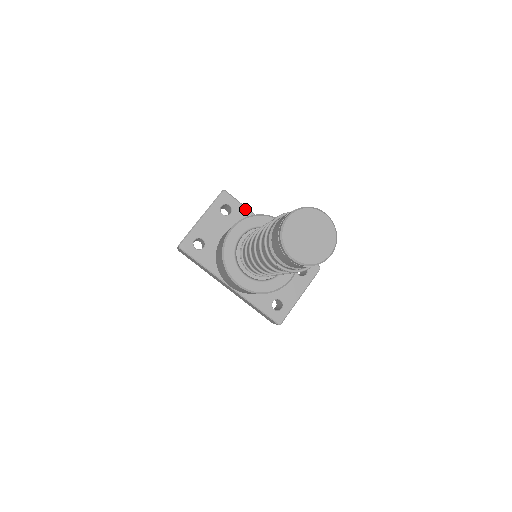
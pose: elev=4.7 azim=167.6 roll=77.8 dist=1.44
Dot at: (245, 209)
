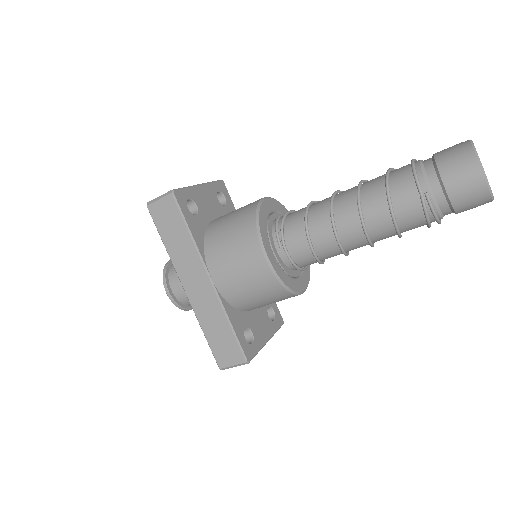
Dot at: occluded
